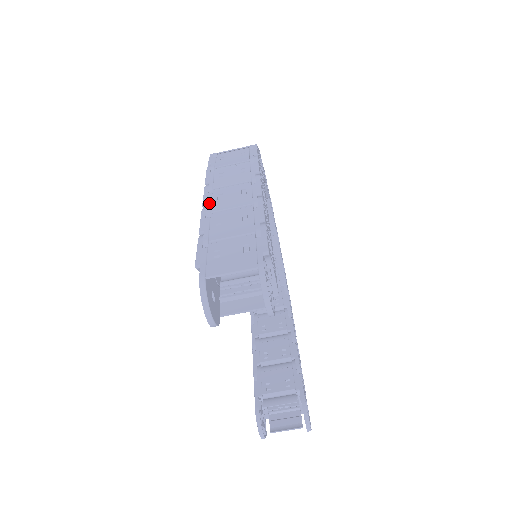
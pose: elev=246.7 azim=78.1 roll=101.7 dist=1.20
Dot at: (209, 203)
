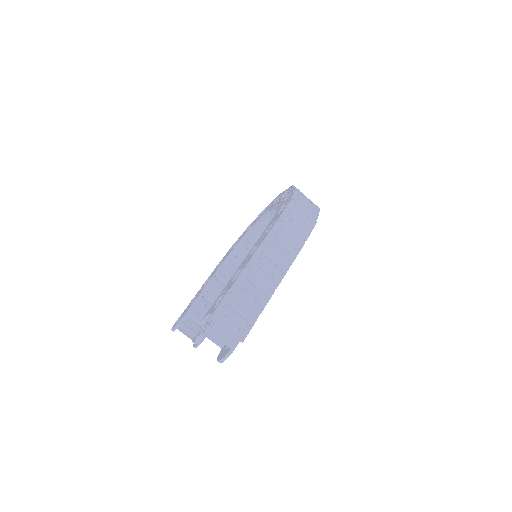
Dot at: (251, 267)
